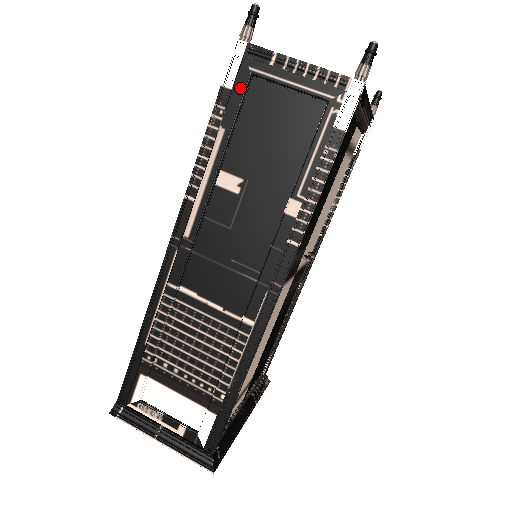
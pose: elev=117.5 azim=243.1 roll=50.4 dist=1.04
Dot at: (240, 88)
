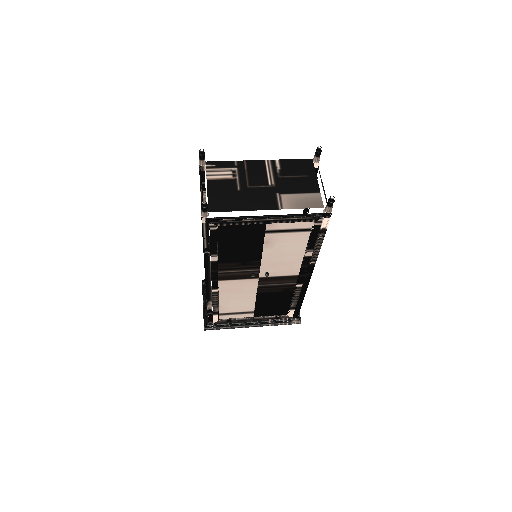
Dot at: occluded
